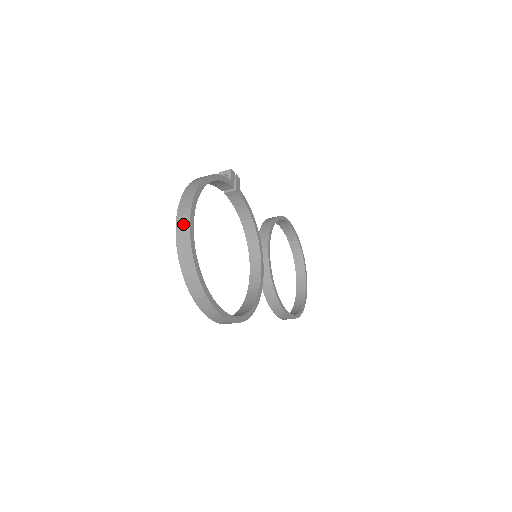
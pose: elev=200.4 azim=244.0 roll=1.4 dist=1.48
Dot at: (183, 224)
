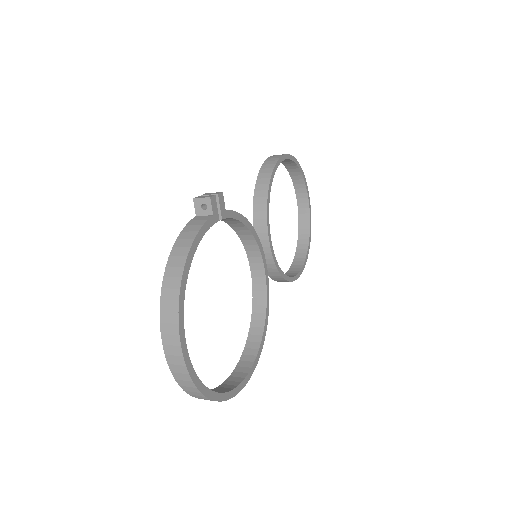
Dot at: (174, 356)
